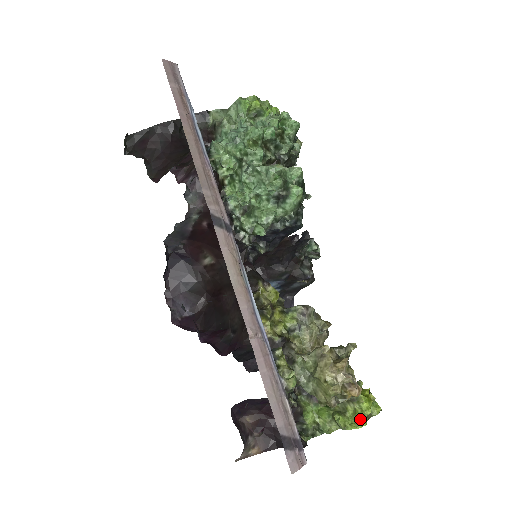
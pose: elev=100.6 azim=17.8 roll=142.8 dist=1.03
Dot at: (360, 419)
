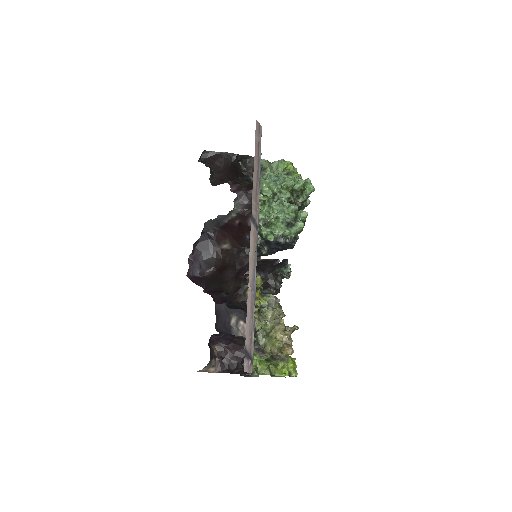
Dot at: (285, 371)
